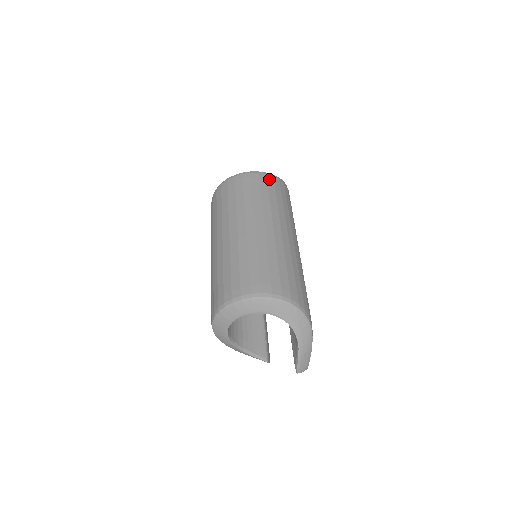
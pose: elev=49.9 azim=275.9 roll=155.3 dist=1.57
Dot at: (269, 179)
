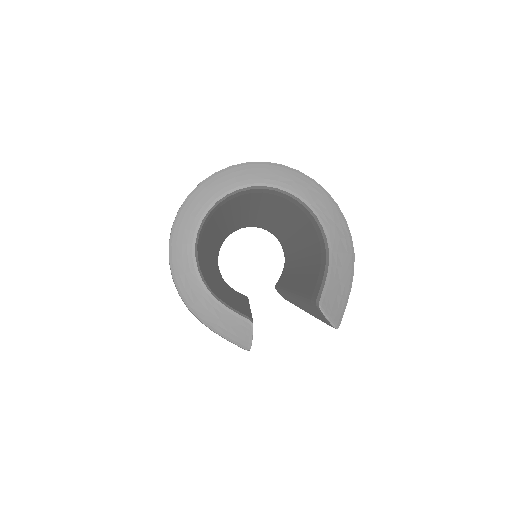
Dot at: occluded
